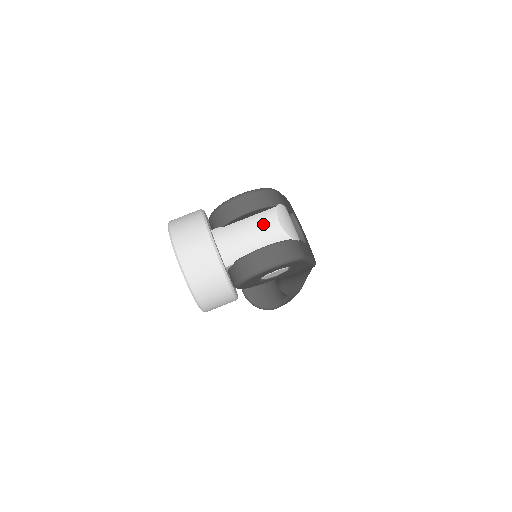
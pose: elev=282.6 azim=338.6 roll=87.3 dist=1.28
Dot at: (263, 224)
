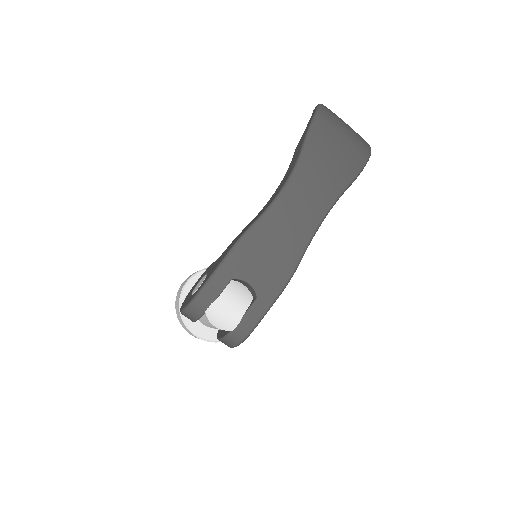
Dot at: (208, 323)
